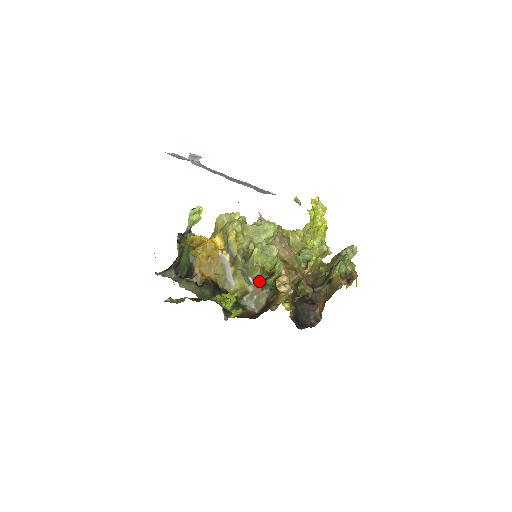
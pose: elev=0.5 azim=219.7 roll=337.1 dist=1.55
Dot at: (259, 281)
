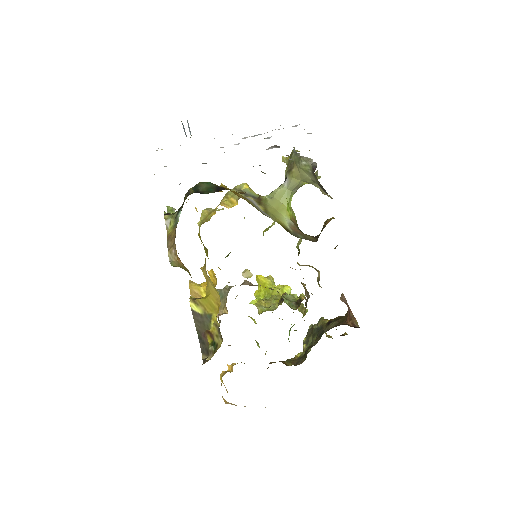
Dot at: (293, 224)
